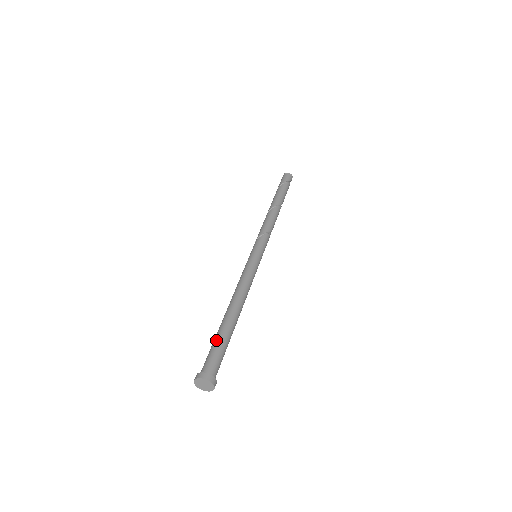
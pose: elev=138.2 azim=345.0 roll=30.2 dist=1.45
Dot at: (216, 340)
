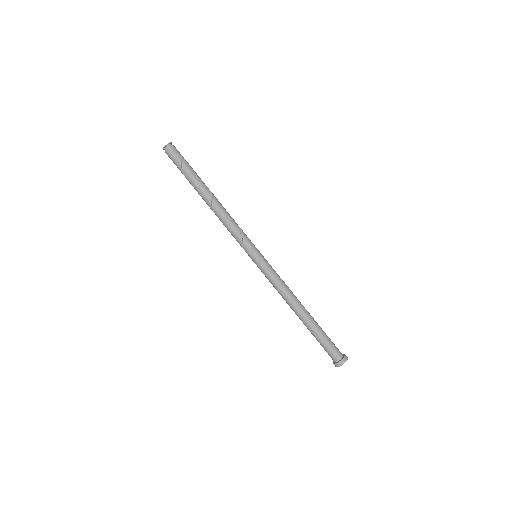
Dot at: (321, 338)
